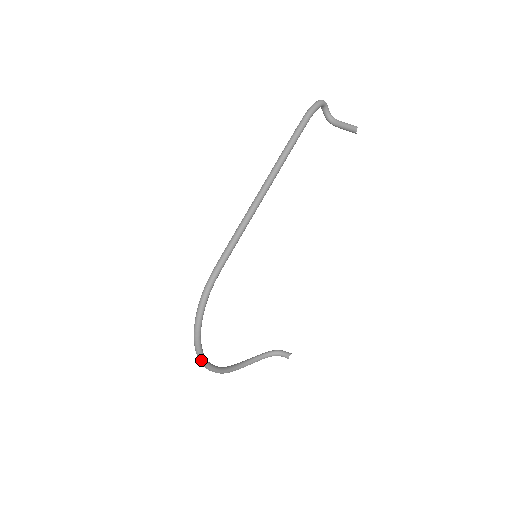
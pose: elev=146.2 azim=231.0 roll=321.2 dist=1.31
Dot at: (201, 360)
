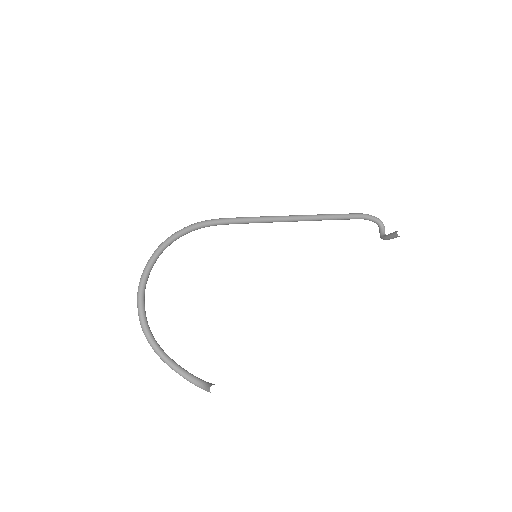
Dot at: (143, 275)
